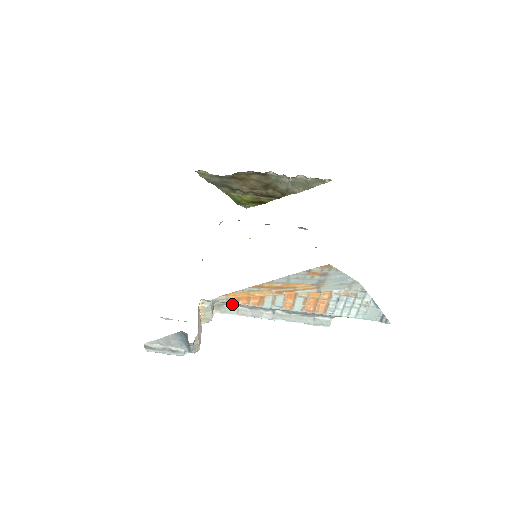
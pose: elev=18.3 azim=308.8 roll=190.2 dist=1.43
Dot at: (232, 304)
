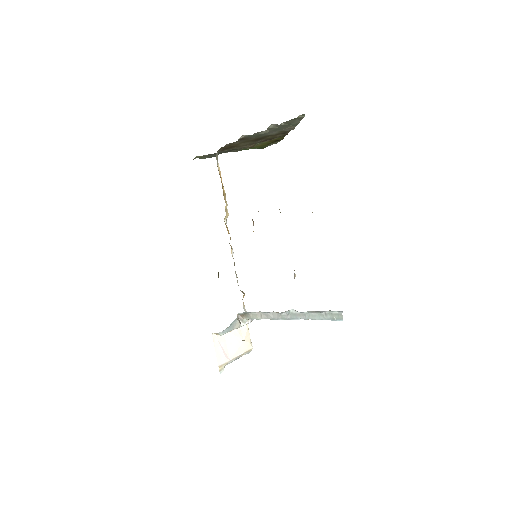
Dot at: (253, 312)
